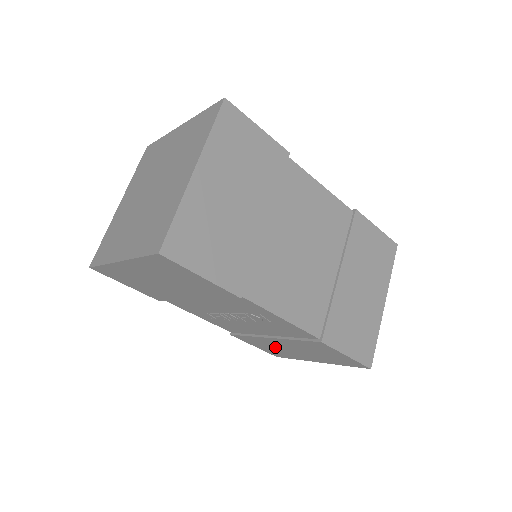
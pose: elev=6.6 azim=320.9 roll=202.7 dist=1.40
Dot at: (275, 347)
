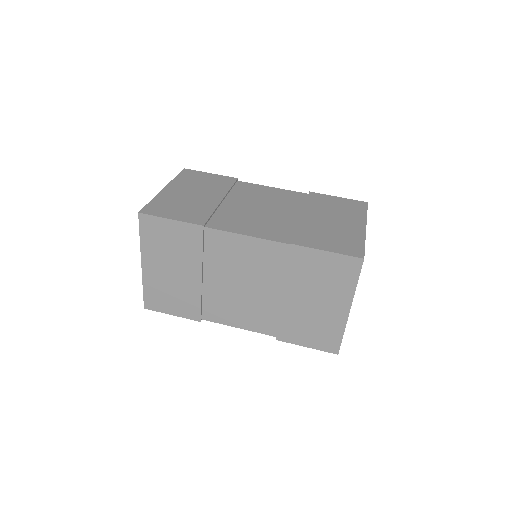
Dot at: occluded
